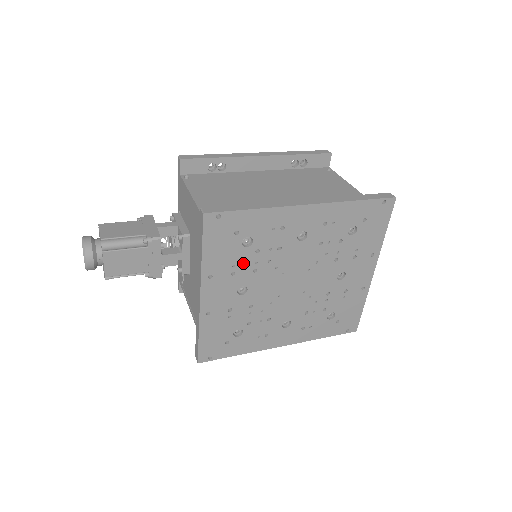
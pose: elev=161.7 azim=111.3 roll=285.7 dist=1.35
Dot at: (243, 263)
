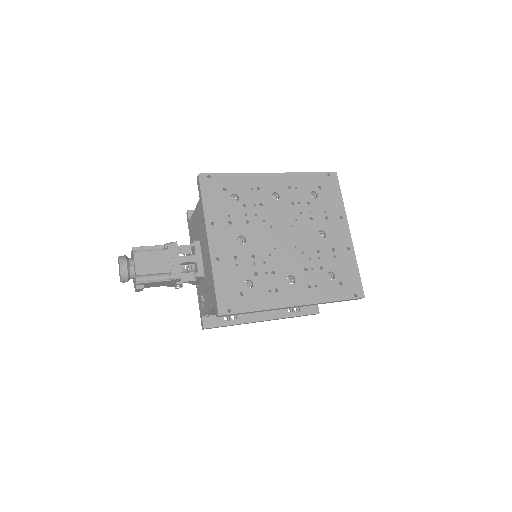
Dot at: (236, 215)
